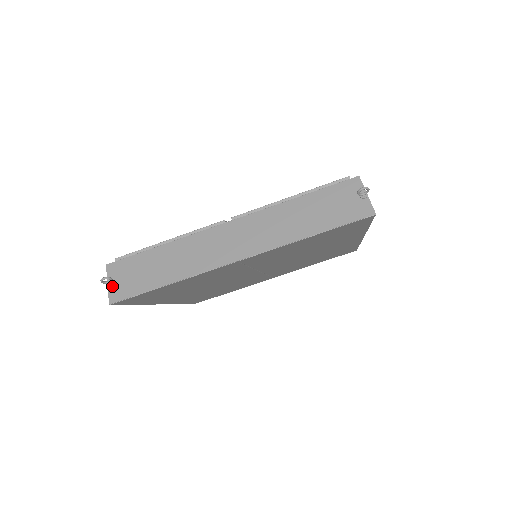
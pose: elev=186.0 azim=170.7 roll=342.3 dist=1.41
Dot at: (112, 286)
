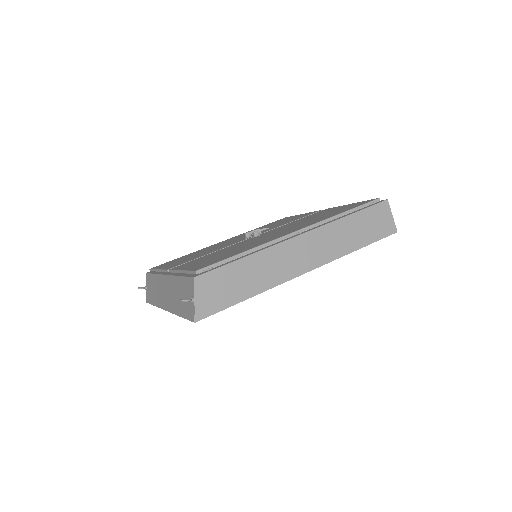
Dot at: (146, 290)
